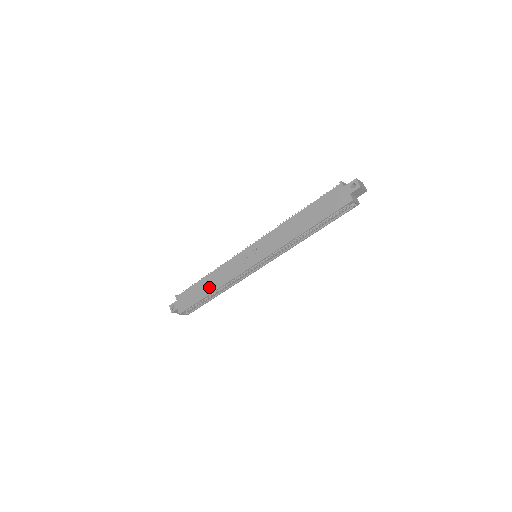
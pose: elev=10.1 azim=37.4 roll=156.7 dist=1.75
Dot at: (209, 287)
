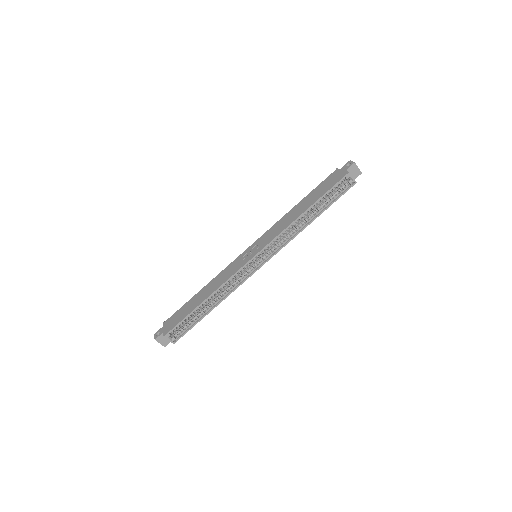
Dot at: (203, 296)
